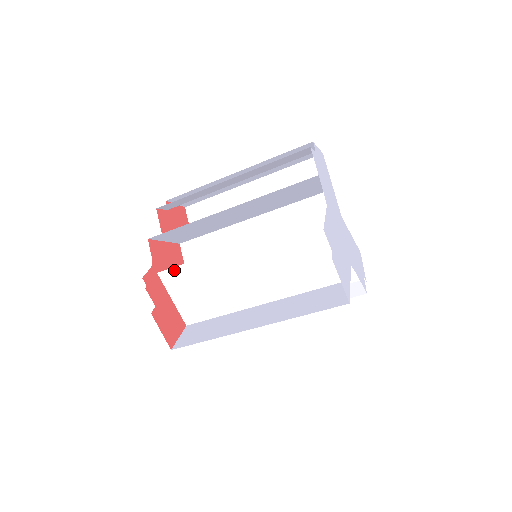
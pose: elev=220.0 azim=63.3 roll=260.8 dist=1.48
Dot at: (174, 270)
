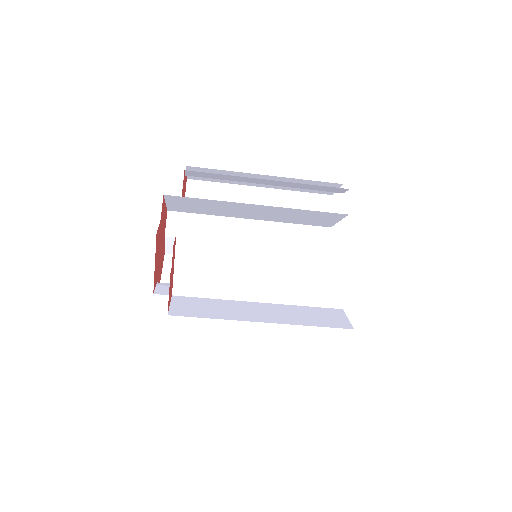
Dot at: (196, 238)
